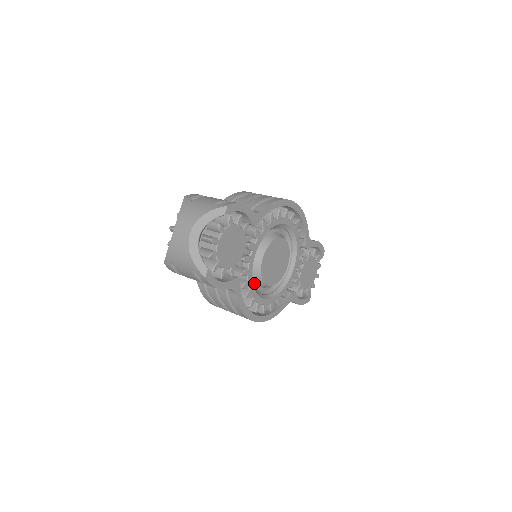
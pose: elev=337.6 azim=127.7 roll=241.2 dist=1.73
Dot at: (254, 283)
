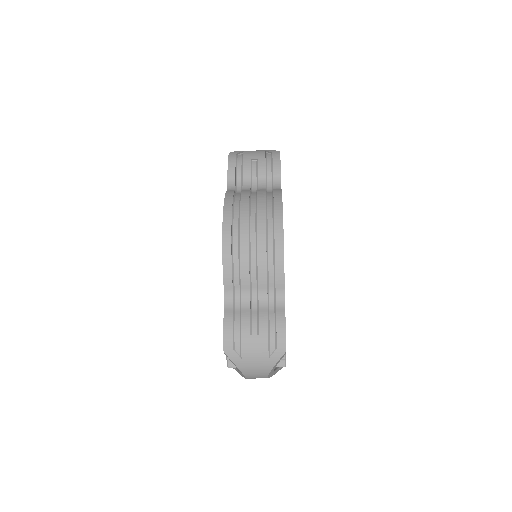
Dot at: occluded
